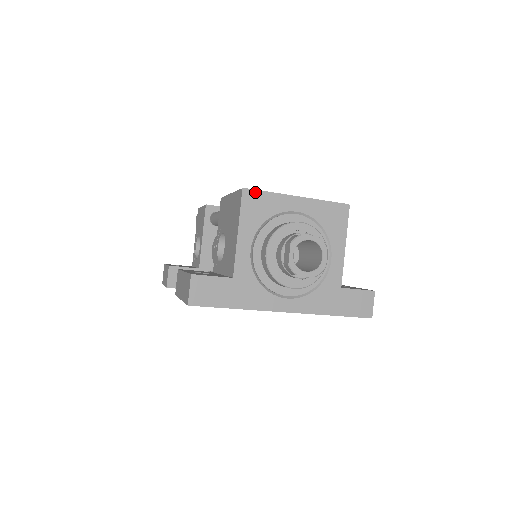
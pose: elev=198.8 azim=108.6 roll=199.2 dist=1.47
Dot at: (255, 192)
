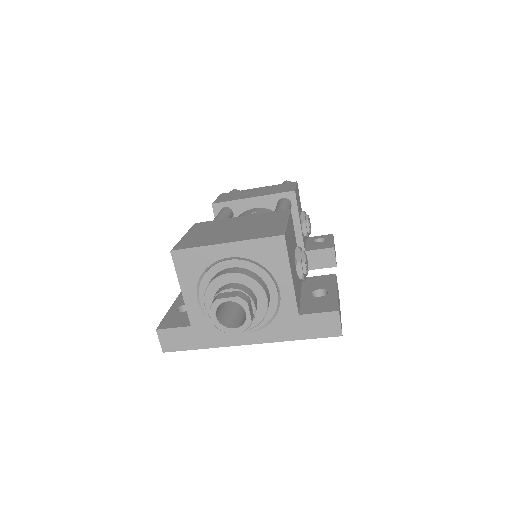
Dot at: (183, 251)
